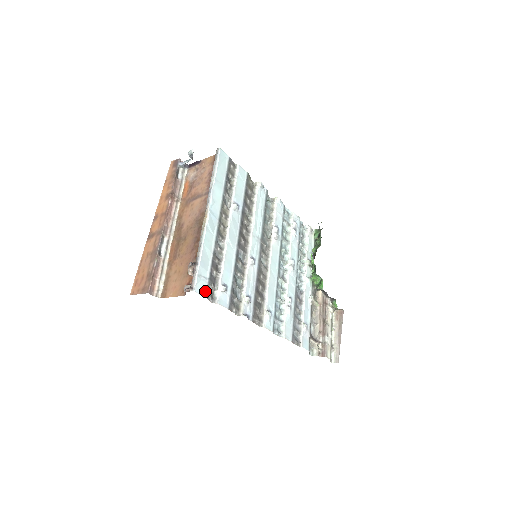
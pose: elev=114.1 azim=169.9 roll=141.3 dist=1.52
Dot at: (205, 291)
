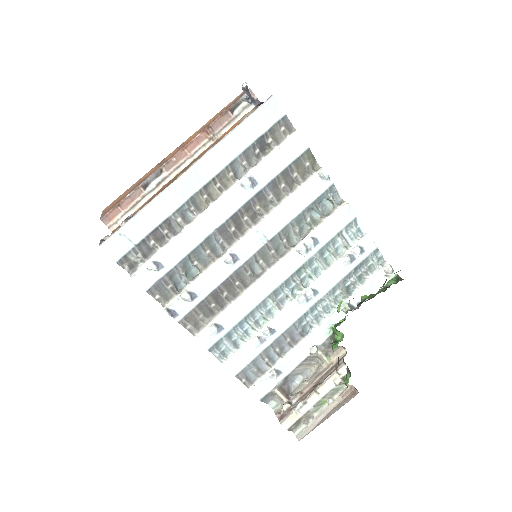
Dot at: (120, 255)
